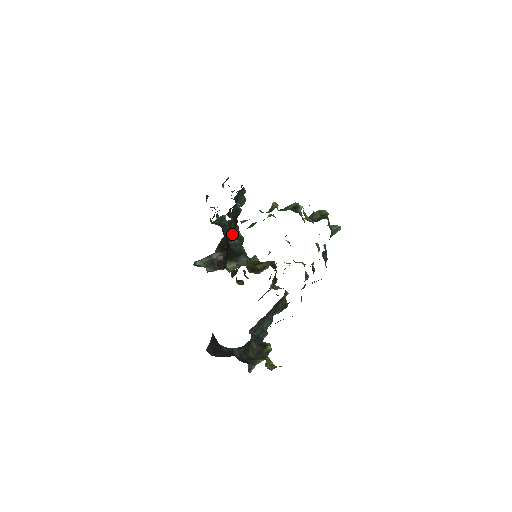
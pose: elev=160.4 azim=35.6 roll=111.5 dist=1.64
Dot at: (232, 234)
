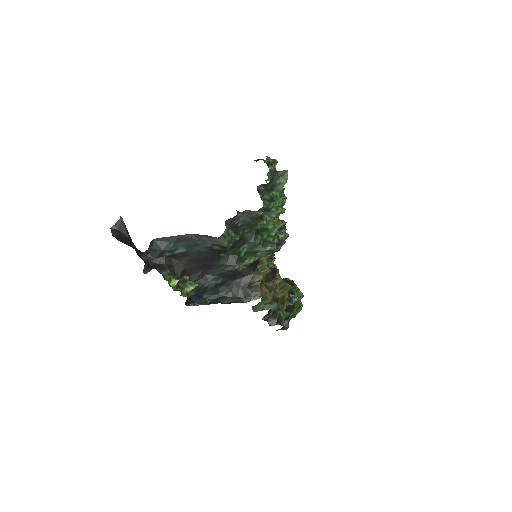
Dot at: occluded
